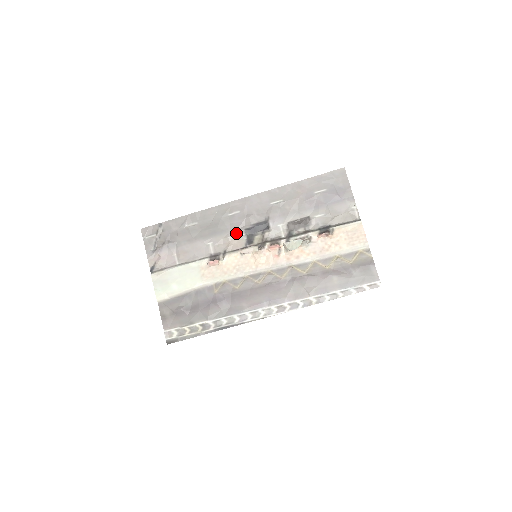
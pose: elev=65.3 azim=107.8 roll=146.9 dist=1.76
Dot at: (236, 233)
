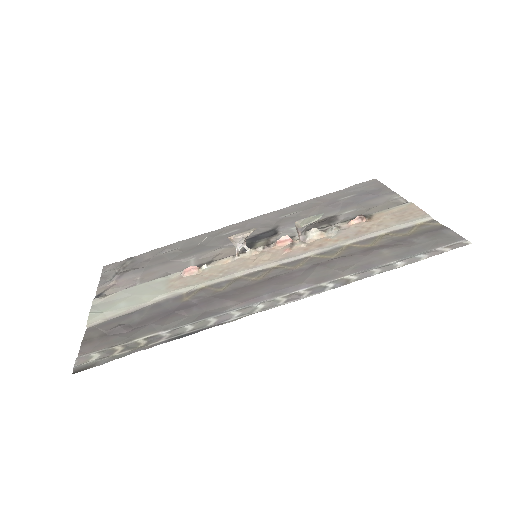
Dot at: (230, 245)
